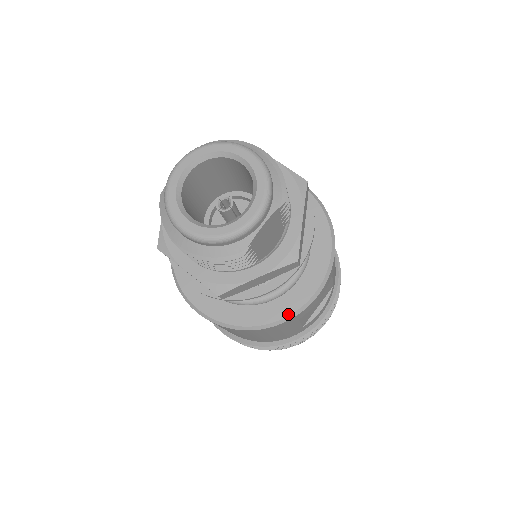
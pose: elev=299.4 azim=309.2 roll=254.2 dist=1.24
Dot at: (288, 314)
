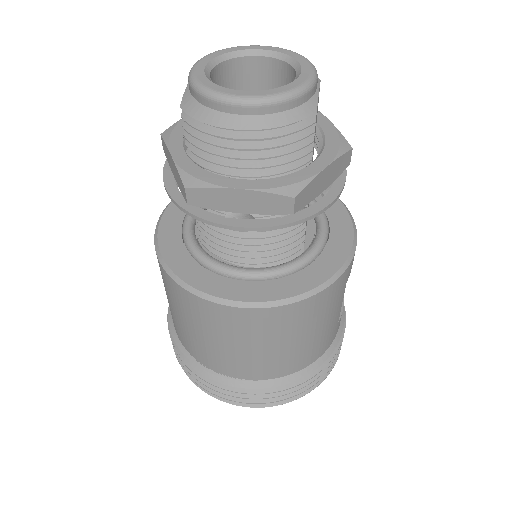
Dot at: (342, 262)
